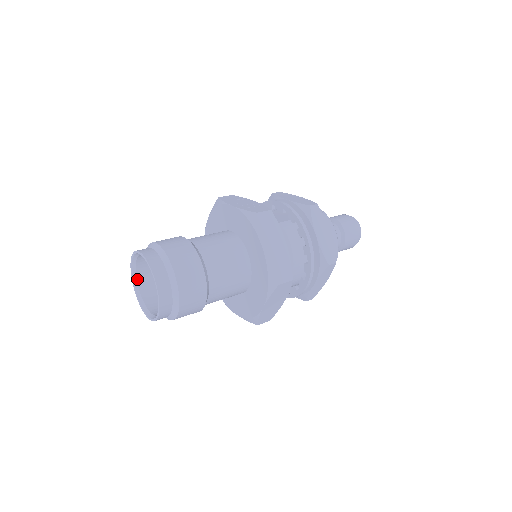
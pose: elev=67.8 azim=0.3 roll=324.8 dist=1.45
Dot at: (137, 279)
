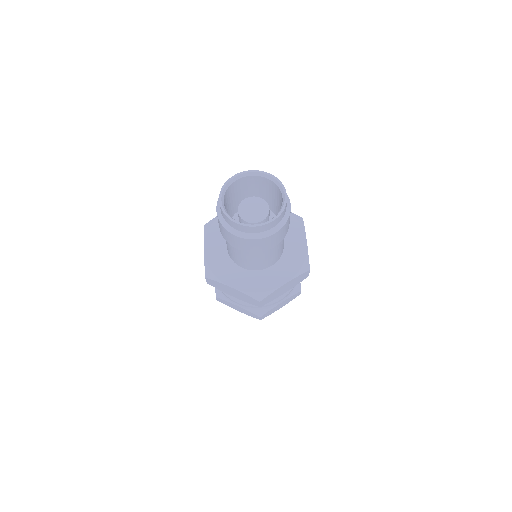
Dot at: (225, 193)
